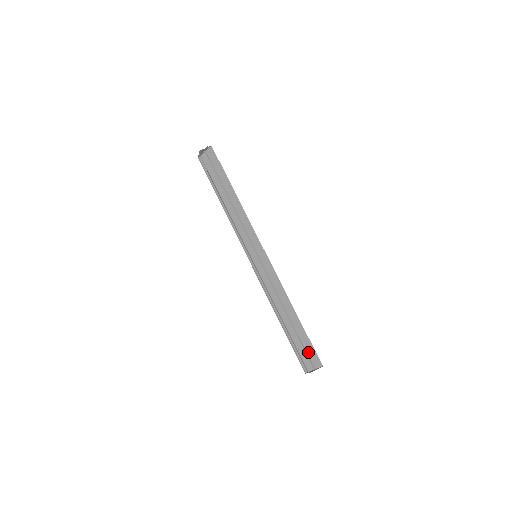
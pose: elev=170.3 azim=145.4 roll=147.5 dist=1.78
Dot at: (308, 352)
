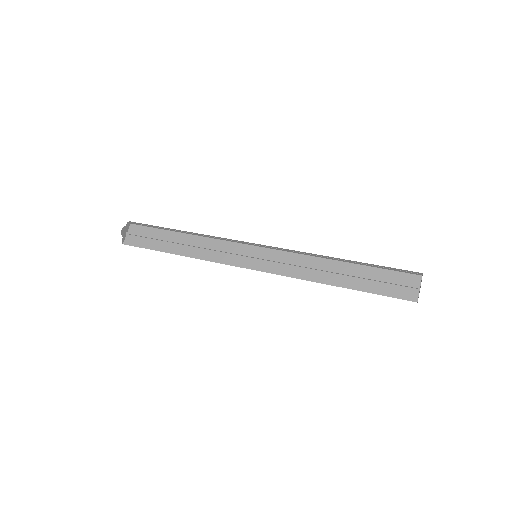
Dot at: (395, 280)
